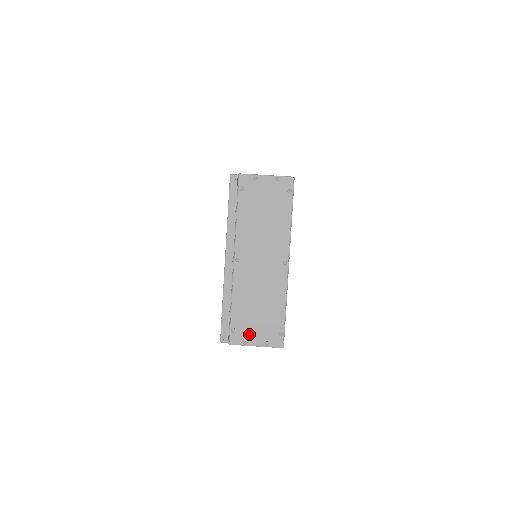
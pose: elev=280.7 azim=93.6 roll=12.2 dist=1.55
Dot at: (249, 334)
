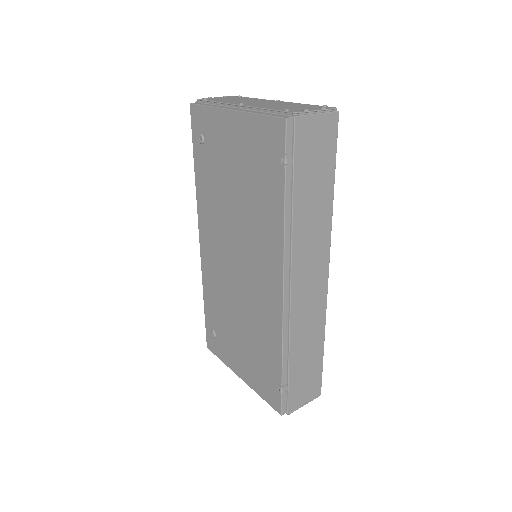
Dot at: (302, 110)
